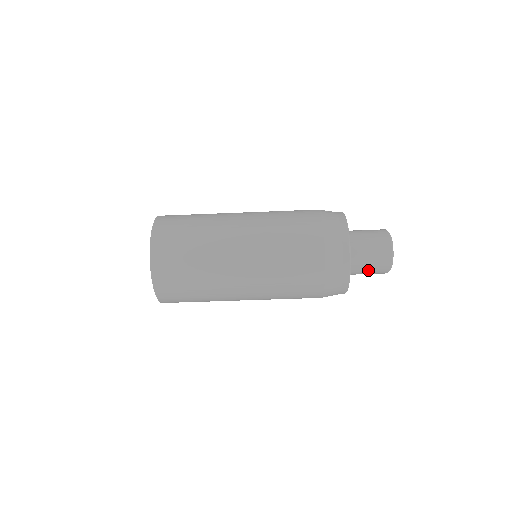
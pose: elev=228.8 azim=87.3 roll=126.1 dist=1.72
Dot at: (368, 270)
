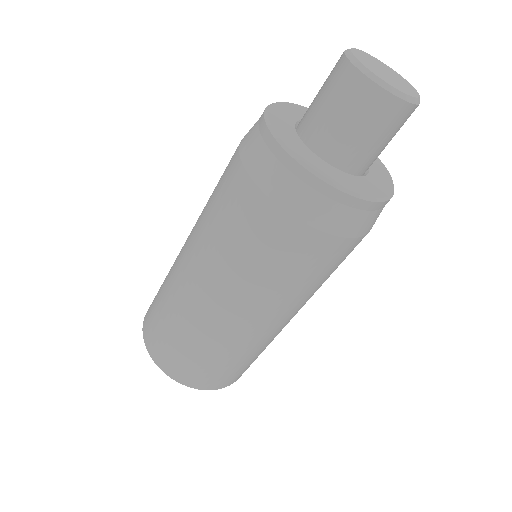
Dot at: (386, 141)
